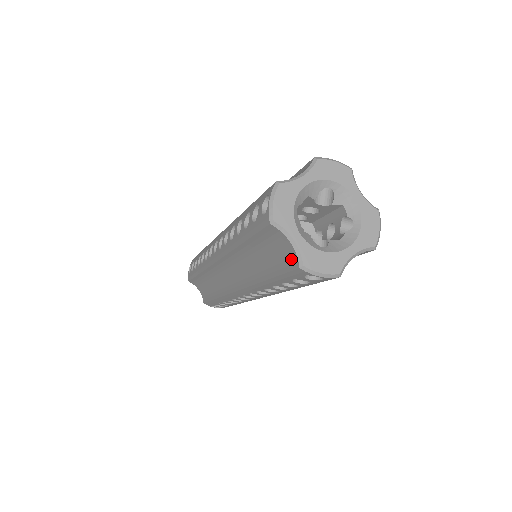
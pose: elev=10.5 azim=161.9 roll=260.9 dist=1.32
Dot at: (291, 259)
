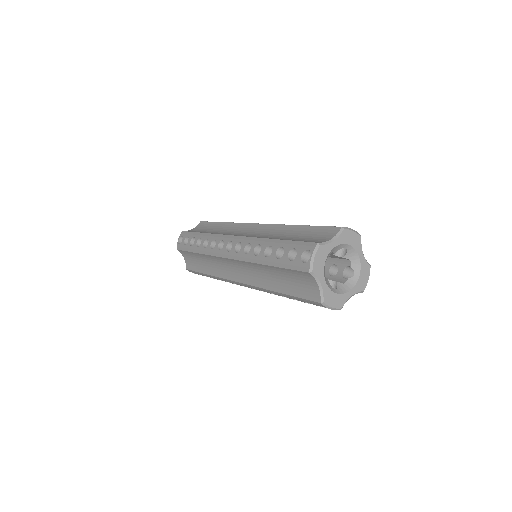
Dot at: (314, 294)
